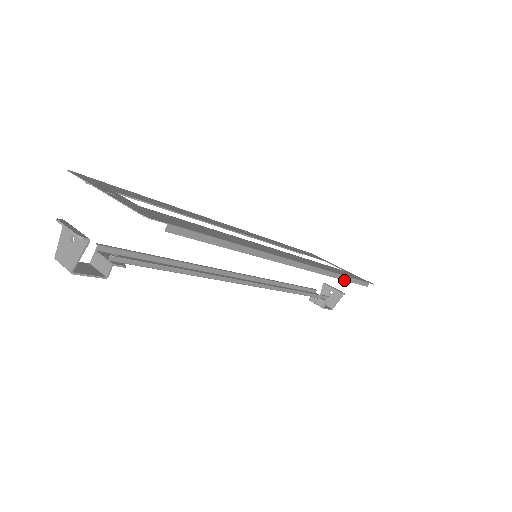
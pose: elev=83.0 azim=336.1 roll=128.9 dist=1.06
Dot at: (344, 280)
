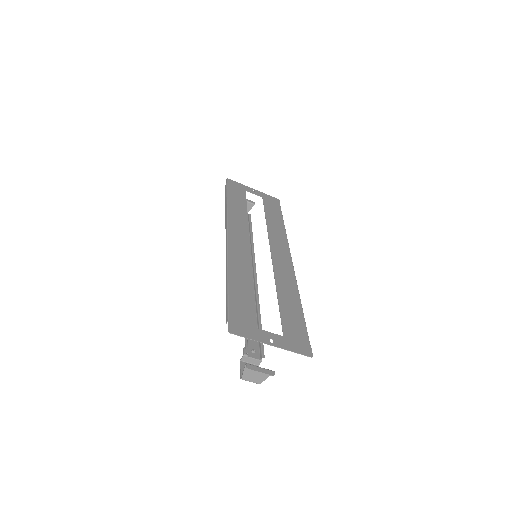
Dot at: occluded
